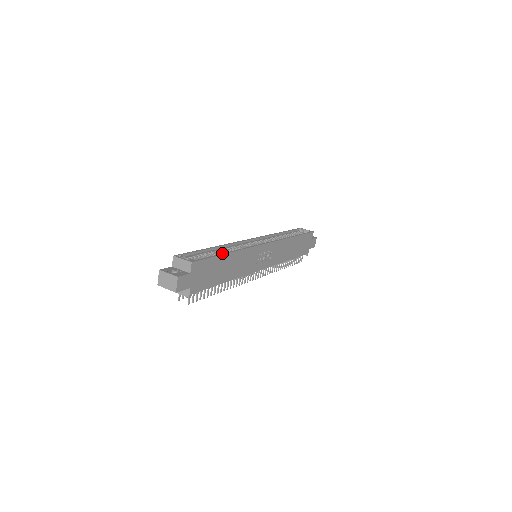
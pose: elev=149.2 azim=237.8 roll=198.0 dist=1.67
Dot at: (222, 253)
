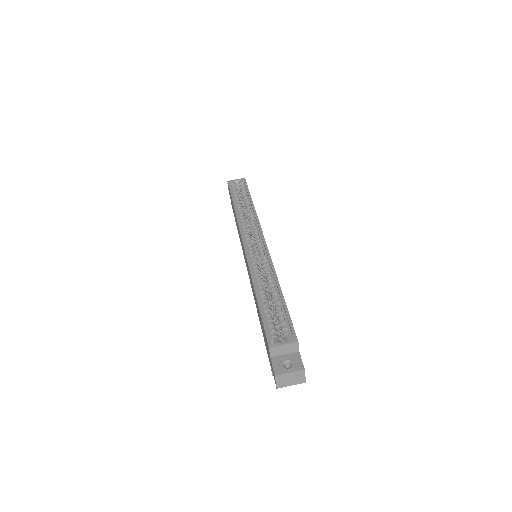
Dot at: (280, 297)
